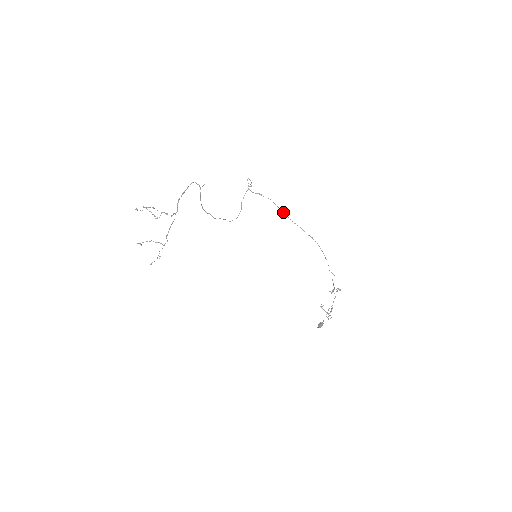
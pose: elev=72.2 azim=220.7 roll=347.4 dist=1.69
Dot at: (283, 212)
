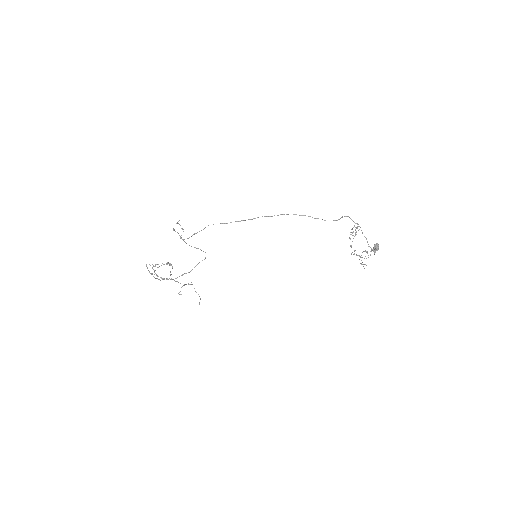
Dot at: occluded
